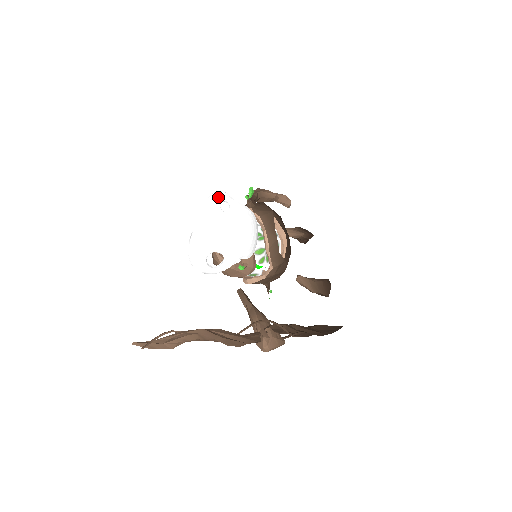
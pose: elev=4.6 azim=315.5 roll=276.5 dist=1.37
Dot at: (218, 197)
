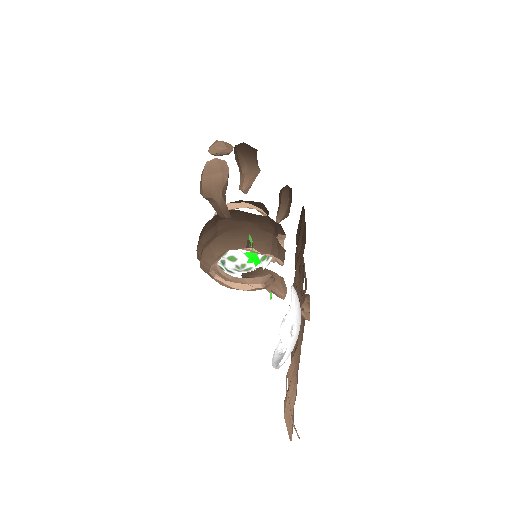
Dot at: (287, 333)
